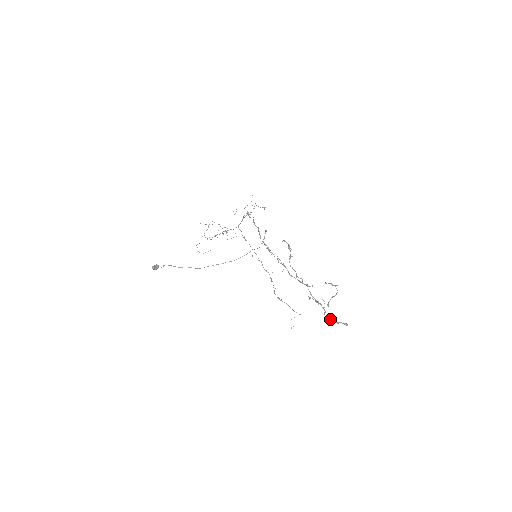
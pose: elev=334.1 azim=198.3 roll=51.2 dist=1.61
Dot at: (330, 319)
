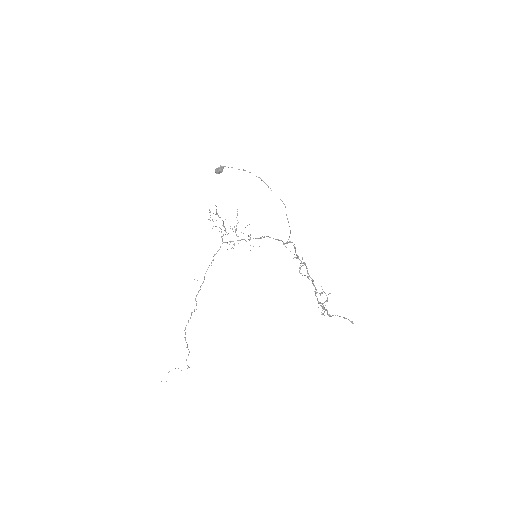
Dot at: occluded
